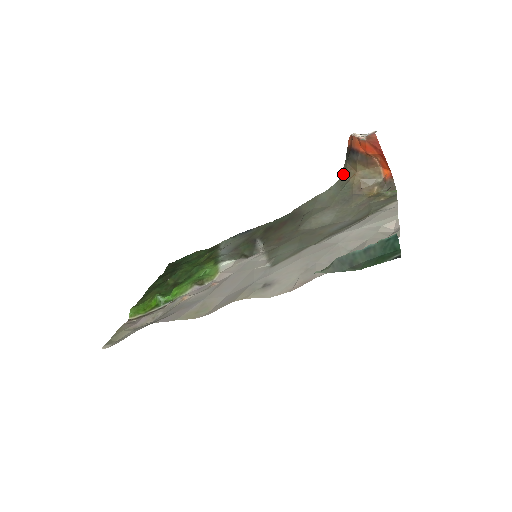
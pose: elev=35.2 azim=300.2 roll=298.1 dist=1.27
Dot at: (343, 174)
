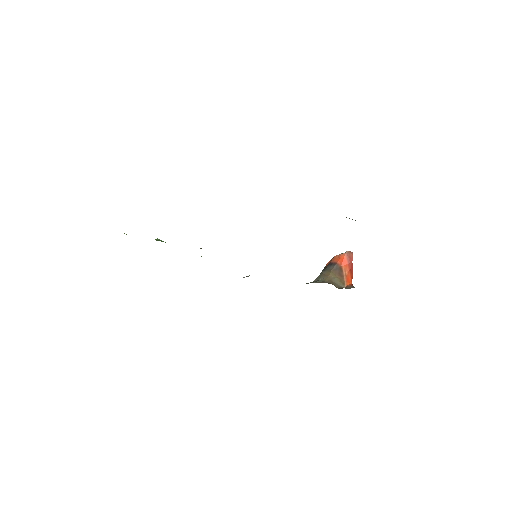
Dot at: (317, 279)
